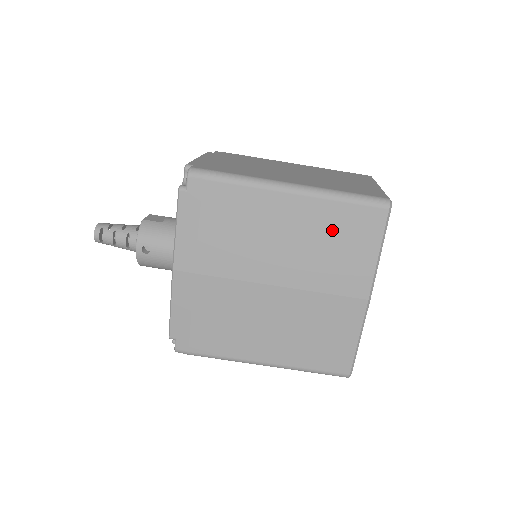
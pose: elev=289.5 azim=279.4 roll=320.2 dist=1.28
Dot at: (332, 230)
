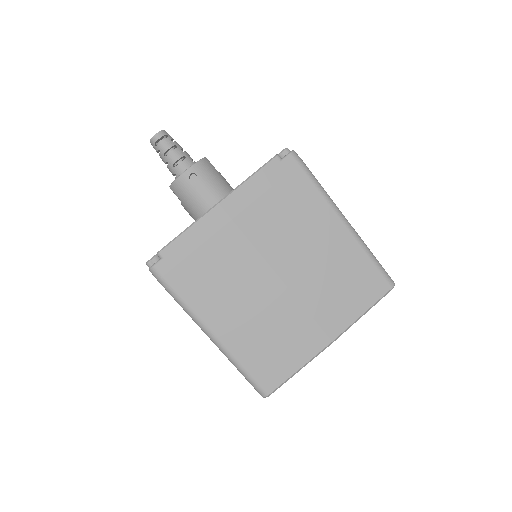
Dot at: (349, 271)
